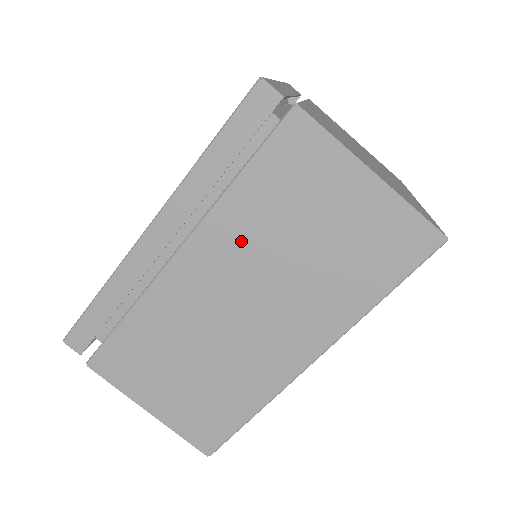
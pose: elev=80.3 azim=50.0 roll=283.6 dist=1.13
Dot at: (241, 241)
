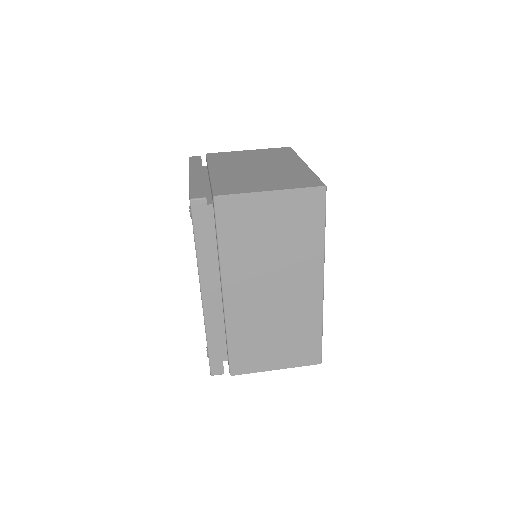
Dot at: (245, 265)
